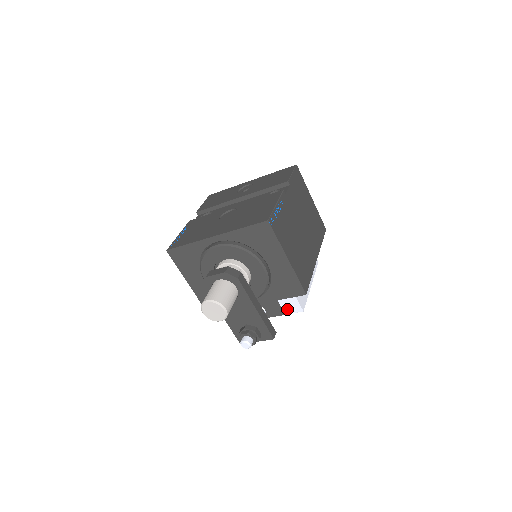
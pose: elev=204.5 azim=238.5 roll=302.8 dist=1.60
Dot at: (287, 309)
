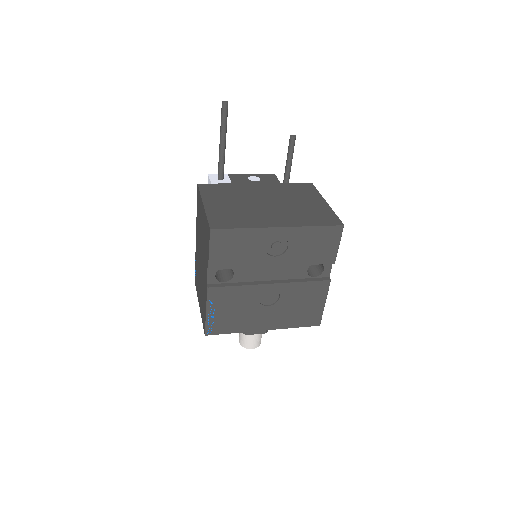
Dot at: occluded
